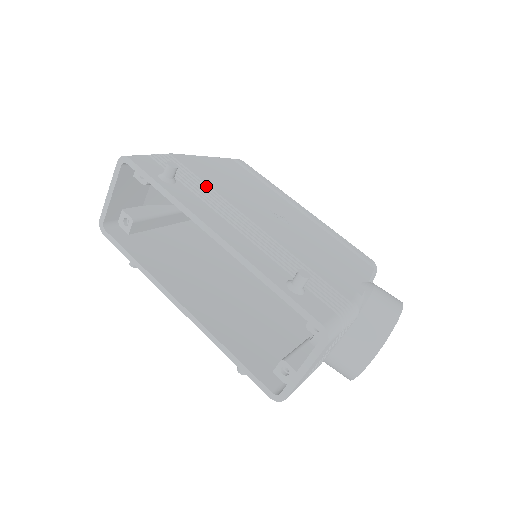
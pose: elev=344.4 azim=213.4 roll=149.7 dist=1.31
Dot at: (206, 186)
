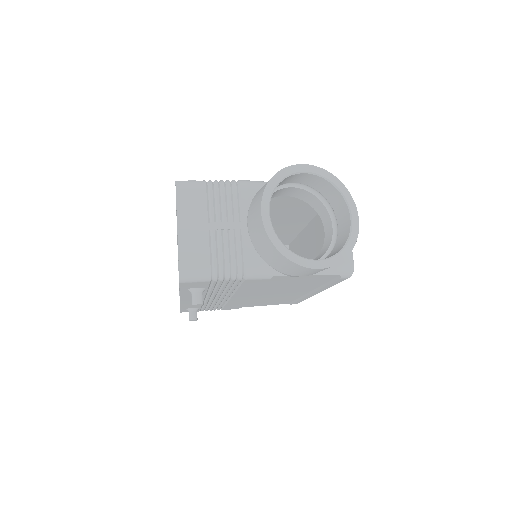
Dot at: occluded
